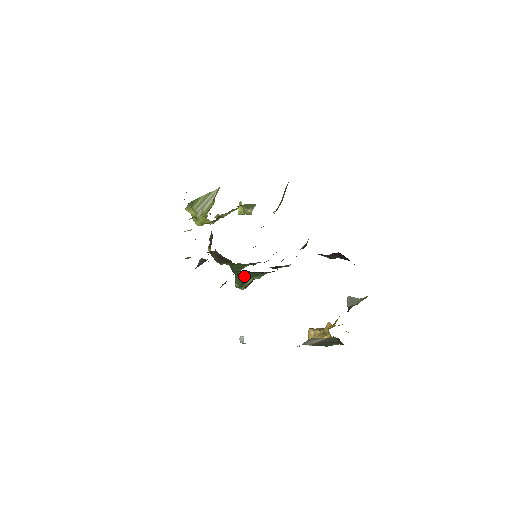
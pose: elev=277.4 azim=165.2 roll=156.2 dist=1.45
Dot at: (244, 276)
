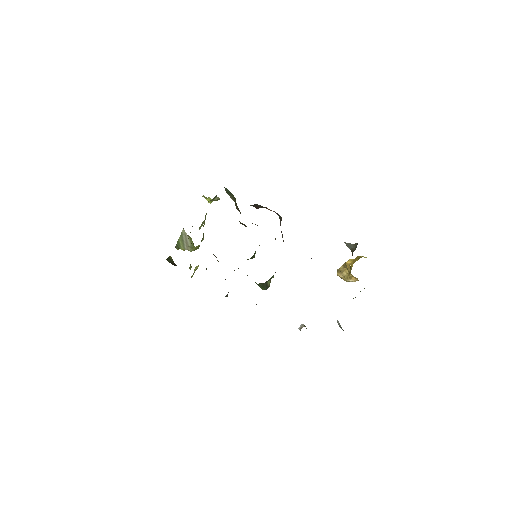
Dot at: (263, 284)
